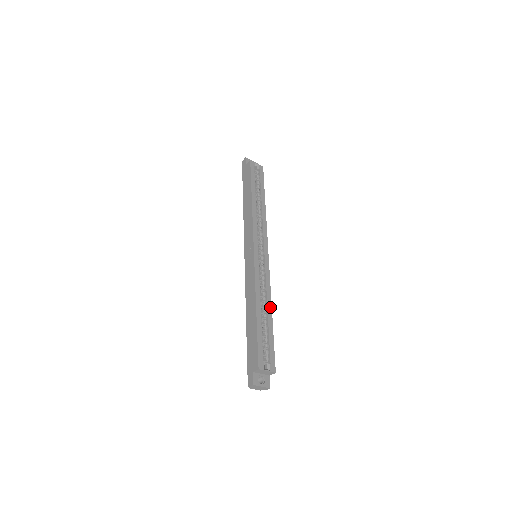
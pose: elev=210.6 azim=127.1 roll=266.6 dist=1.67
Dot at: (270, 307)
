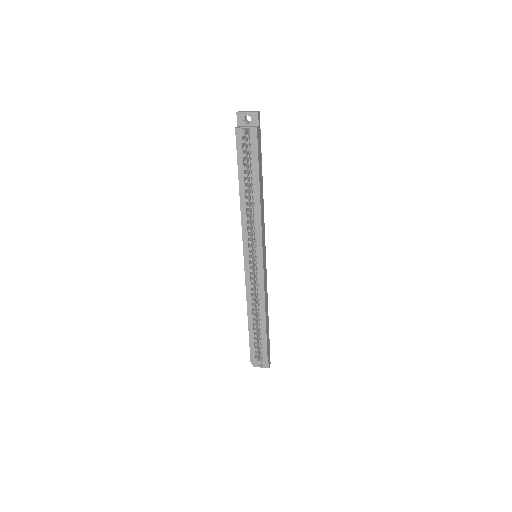
Dot at: (264, 315)
